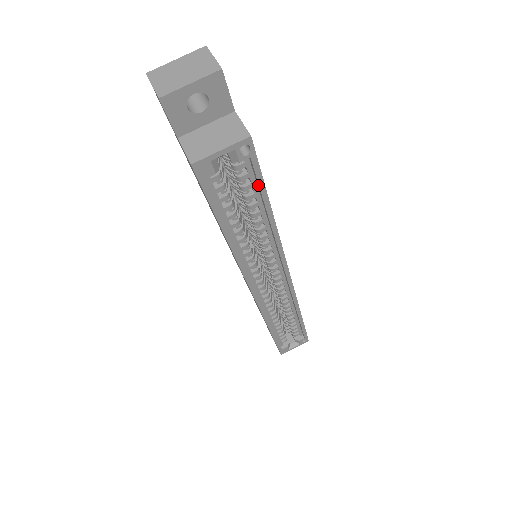
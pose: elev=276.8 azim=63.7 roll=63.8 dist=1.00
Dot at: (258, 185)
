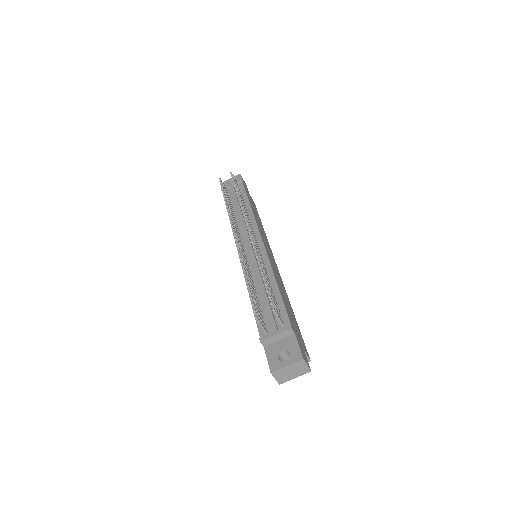
Dot at: occluded
